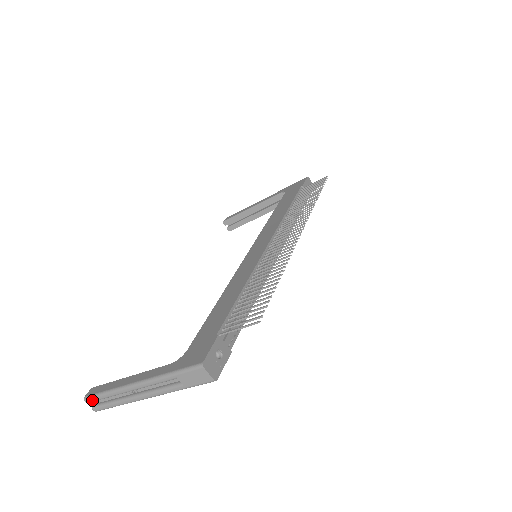
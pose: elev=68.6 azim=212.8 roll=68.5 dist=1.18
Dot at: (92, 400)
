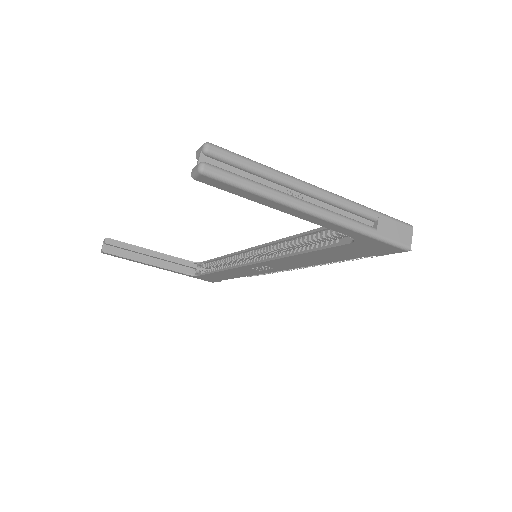
Dot at: (226, 154)
